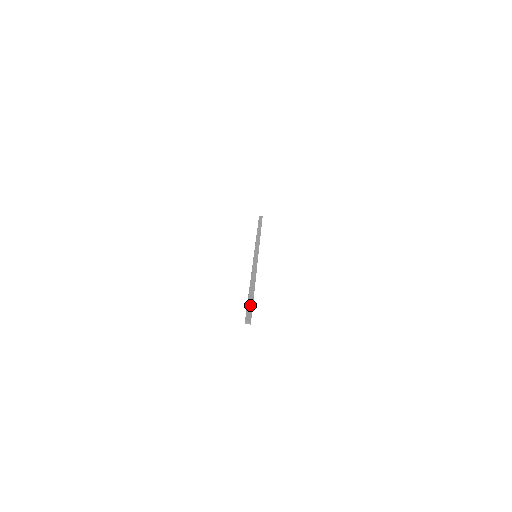
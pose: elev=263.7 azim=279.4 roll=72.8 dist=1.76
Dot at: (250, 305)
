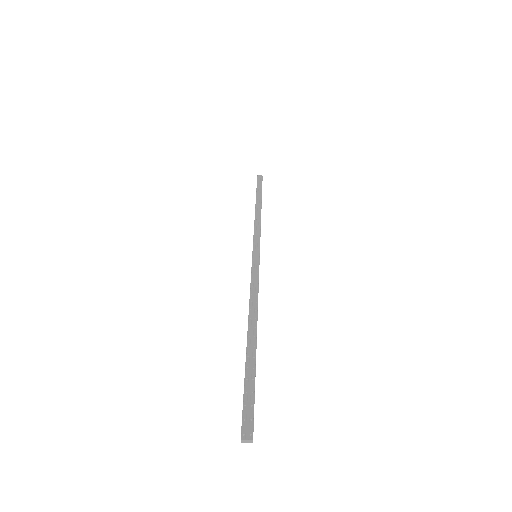
Dot at: (250, 385)
